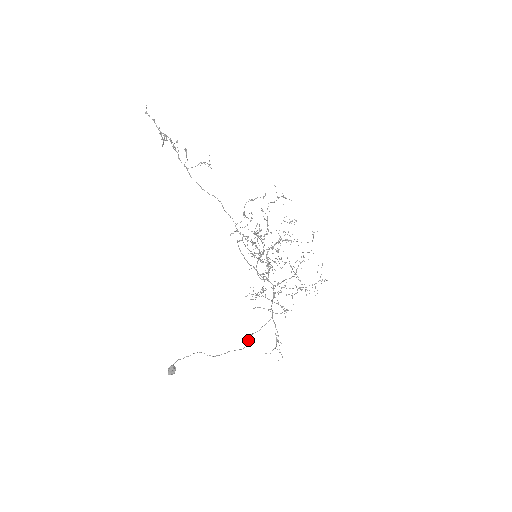
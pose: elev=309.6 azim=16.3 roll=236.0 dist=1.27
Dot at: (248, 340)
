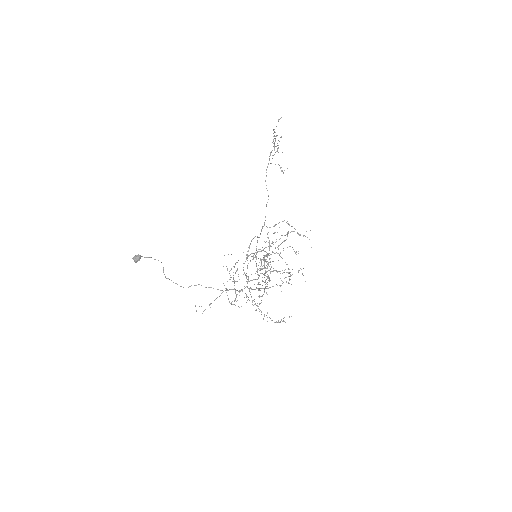
Dot at: (194, 285)
